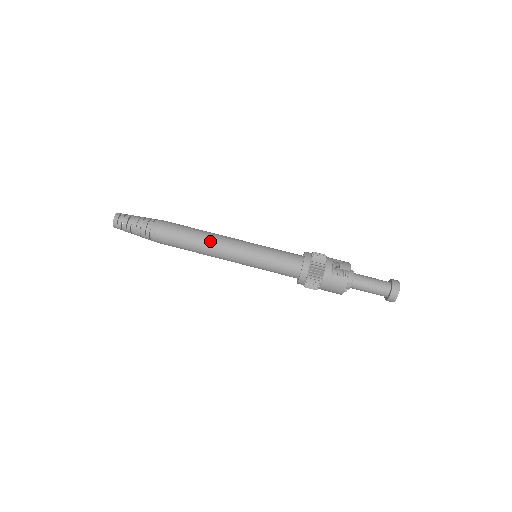
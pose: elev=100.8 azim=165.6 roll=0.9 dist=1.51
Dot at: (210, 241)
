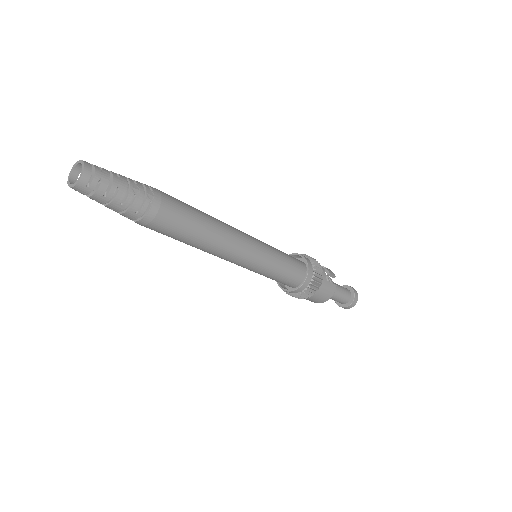
Dot at: (225, 231)
